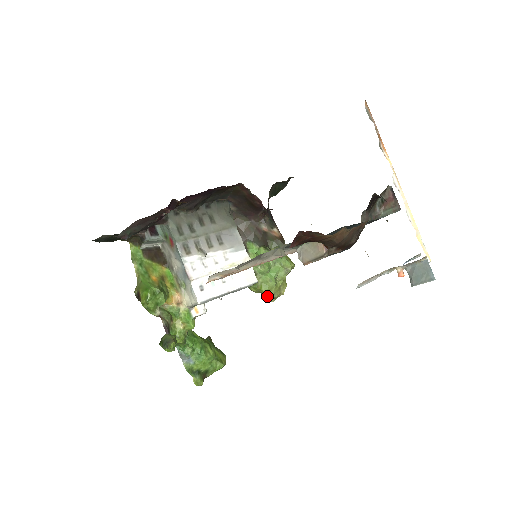
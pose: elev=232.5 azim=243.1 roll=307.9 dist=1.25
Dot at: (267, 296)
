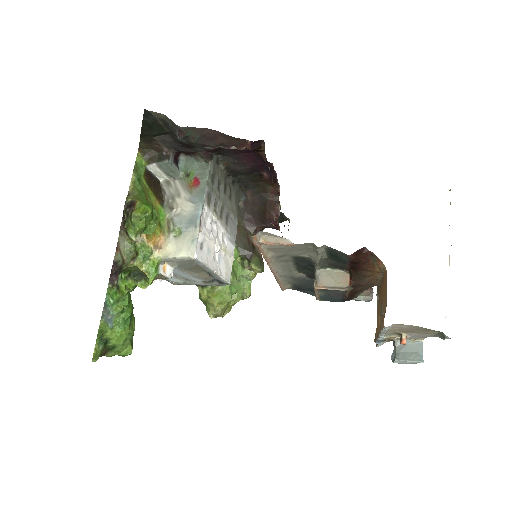
Dot at: (212, 308)
